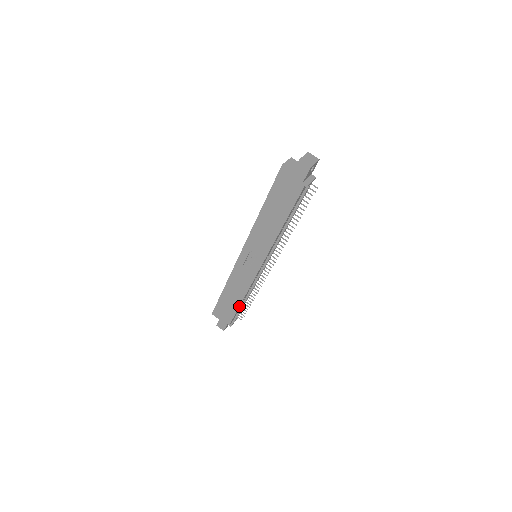
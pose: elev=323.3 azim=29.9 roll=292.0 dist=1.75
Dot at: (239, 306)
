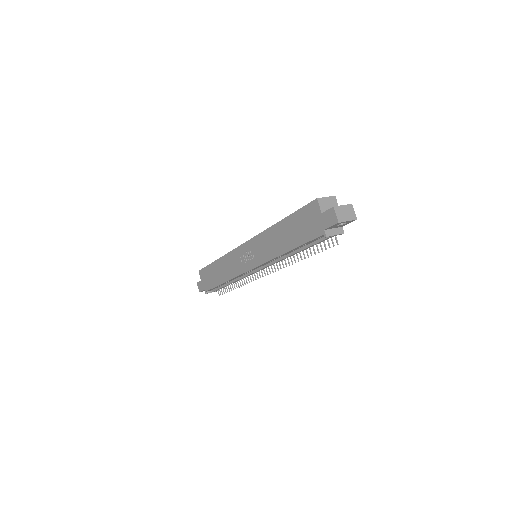
Dot at: (219, 284)
